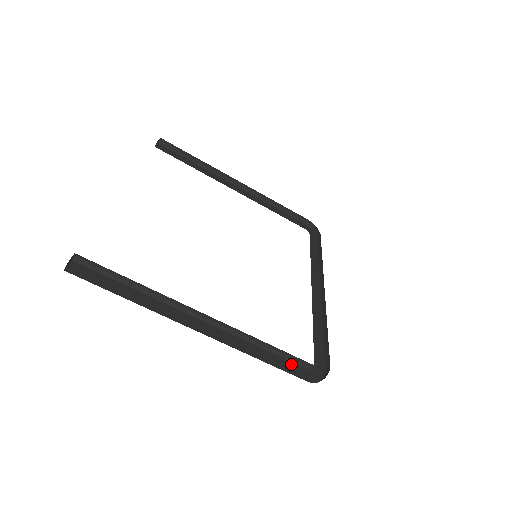
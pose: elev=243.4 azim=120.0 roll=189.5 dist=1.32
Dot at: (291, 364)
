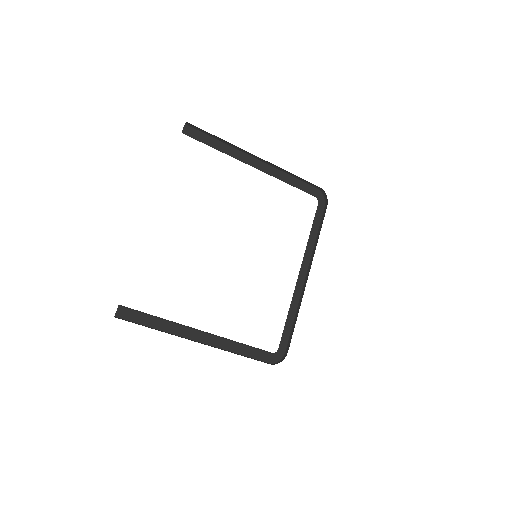
Dot at: (261, 352)
